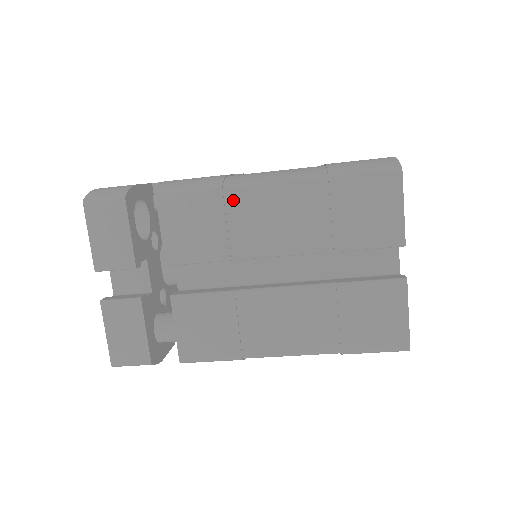
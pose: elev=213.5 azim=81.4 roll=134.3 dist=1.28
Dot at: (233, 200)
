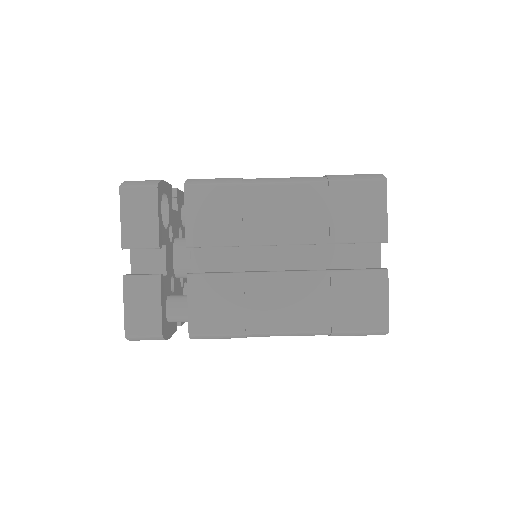
Dot at: (249, 195)
